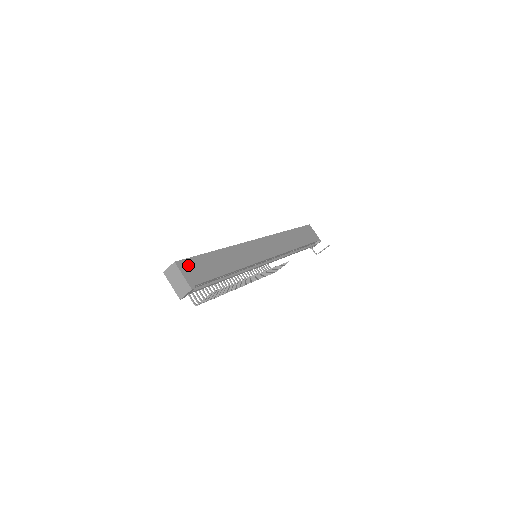
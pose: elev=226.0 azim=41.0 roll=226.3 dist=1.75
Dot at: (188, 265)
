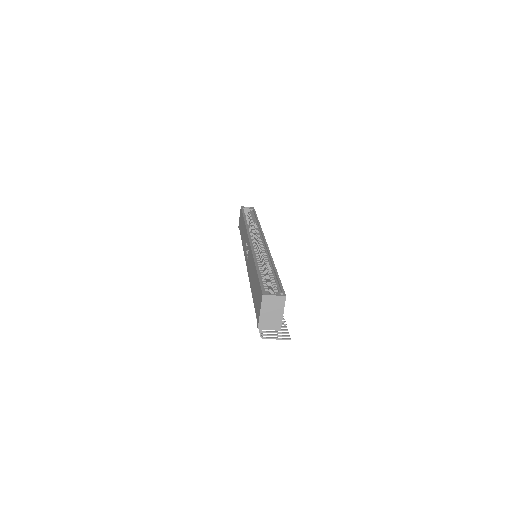
Dot at: occluded
